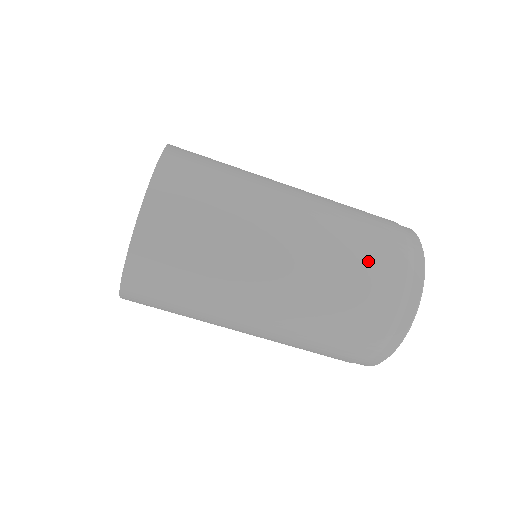
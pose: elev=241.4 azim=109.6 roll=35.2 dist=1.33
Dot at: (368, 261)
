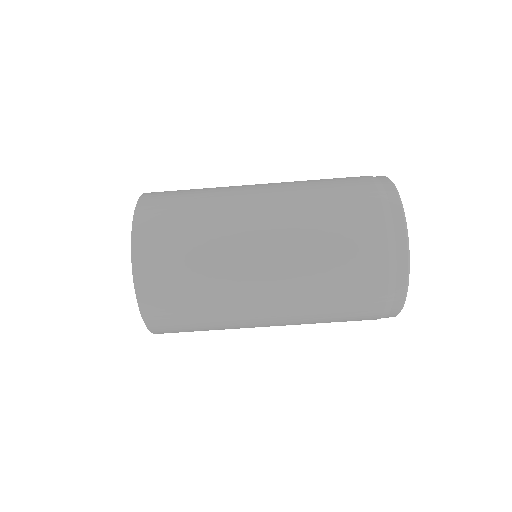
Dot at: (346, 265)
